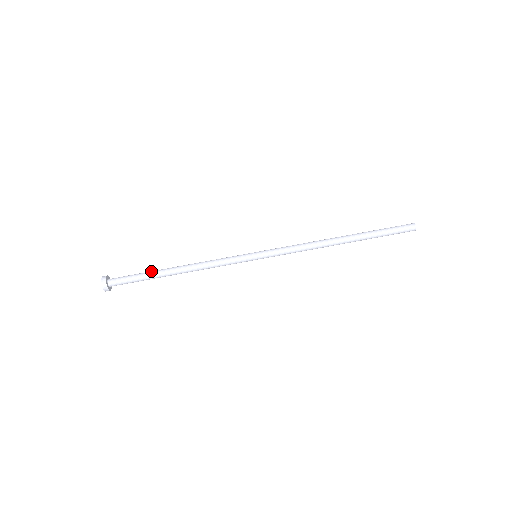
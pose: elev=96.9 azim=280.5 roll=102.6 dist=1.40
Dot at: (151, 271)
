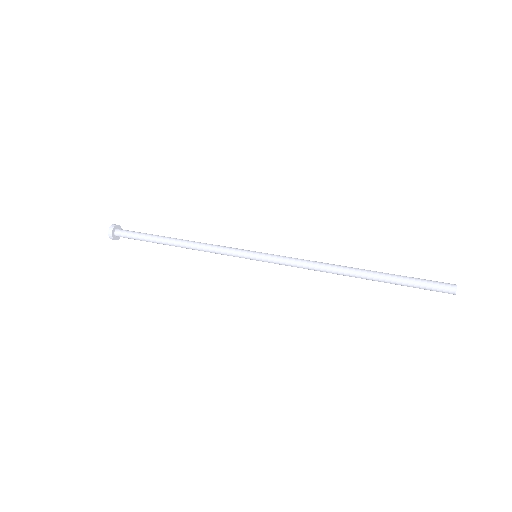
Dot at: (156, 235)
